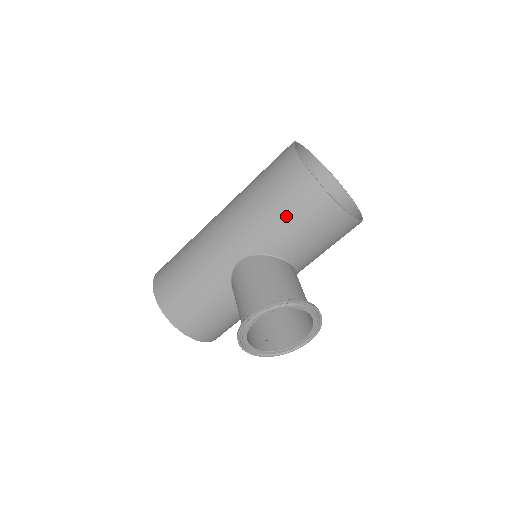
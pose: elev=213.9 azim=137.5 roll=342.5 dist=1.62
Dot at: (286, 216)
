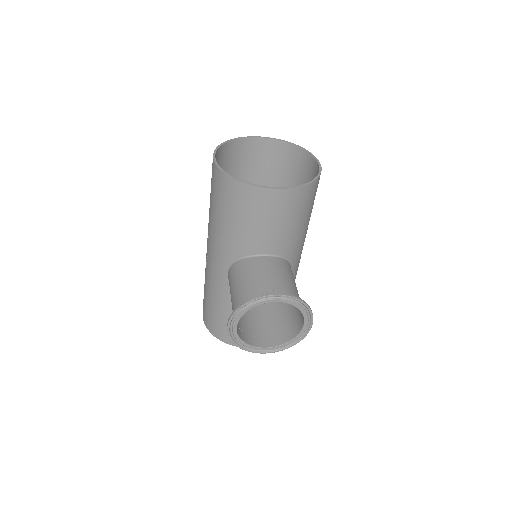
Dot at: (231, 219)
